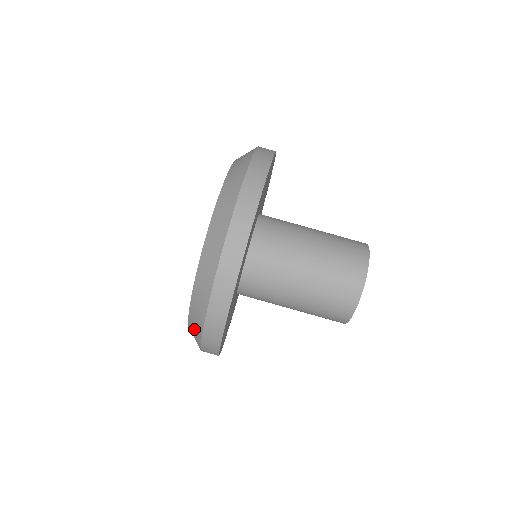
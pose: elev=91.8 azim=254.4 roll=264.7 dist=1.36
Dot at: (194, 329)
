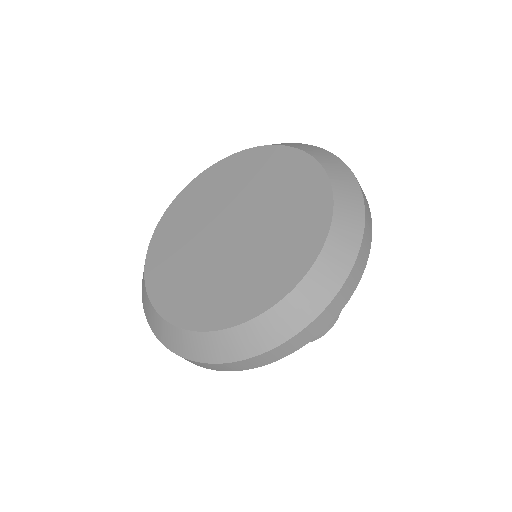
Dot at: (181, 342)
